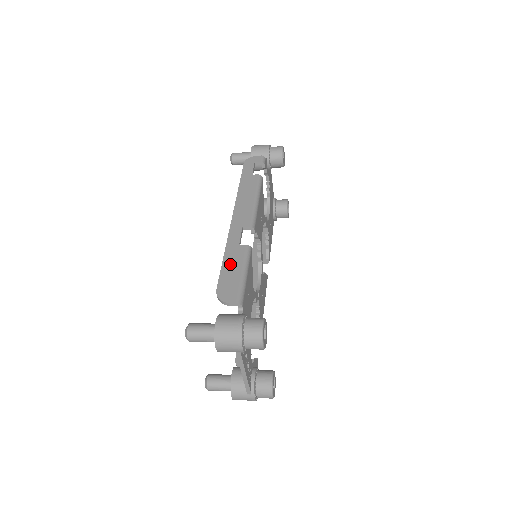
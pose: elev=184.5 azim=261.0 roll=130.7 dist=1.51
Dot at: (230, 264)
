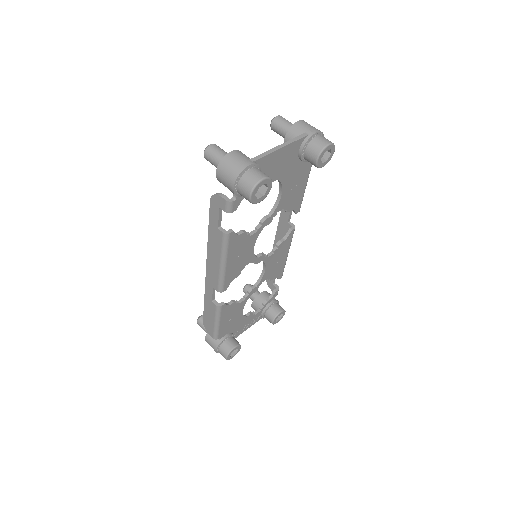
Dot at: (208, 312)
